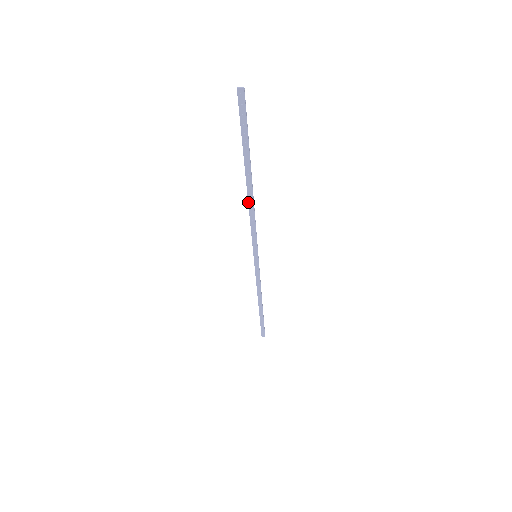
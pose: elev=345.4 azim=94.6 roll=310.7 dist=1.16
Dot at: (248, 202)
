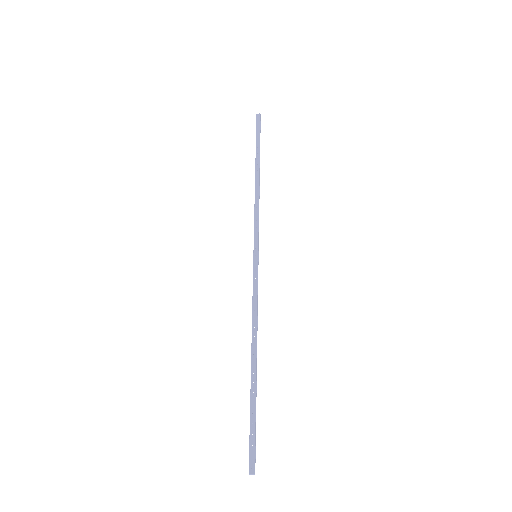
Dot at: (255, 189)
